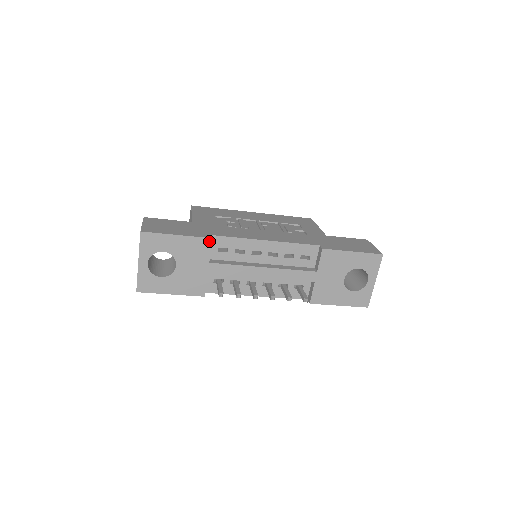
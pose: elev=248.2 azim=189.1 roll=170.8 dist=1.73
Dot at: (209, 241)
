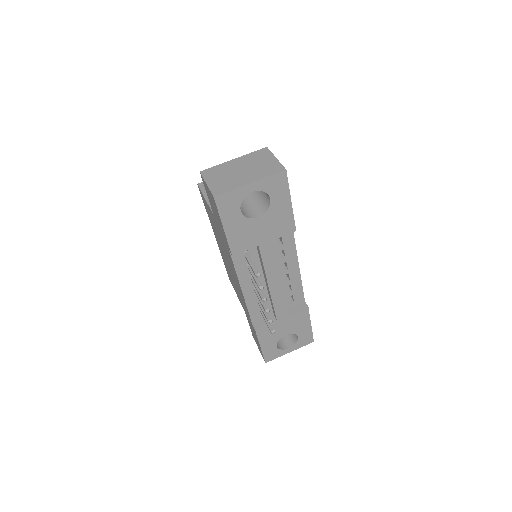
Dot at: (292, 230)
